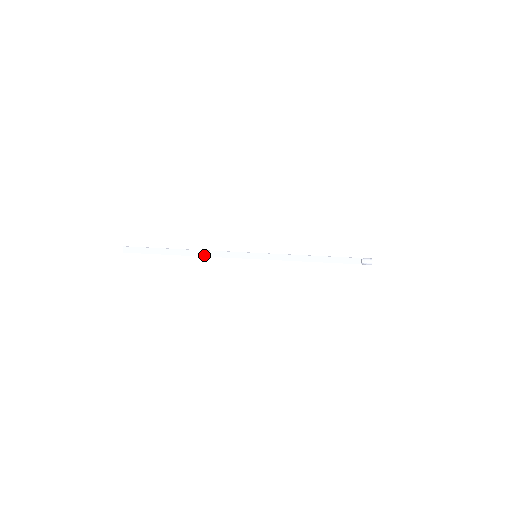
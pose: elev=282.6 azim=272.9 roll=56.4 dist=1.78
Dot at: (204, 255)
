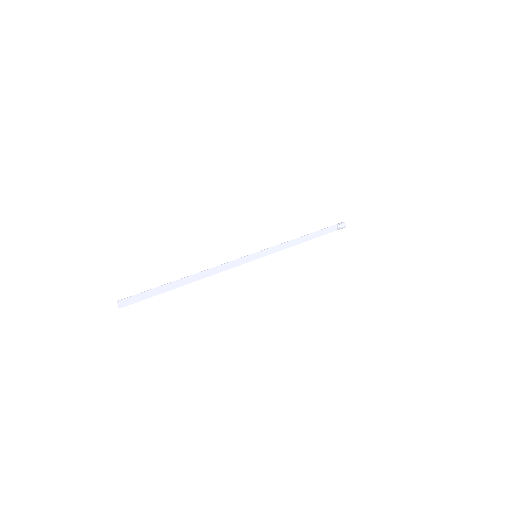
Dot at: (208, 275)
